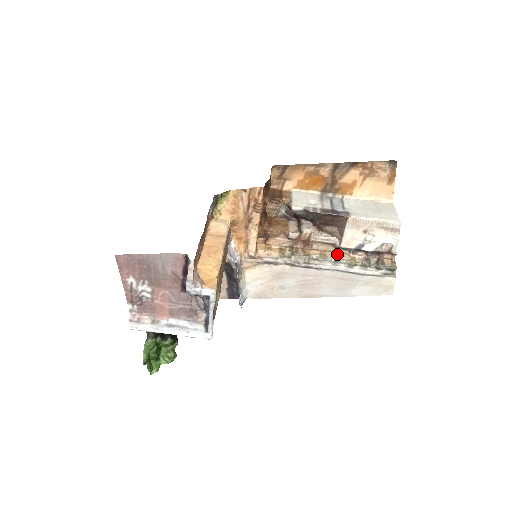
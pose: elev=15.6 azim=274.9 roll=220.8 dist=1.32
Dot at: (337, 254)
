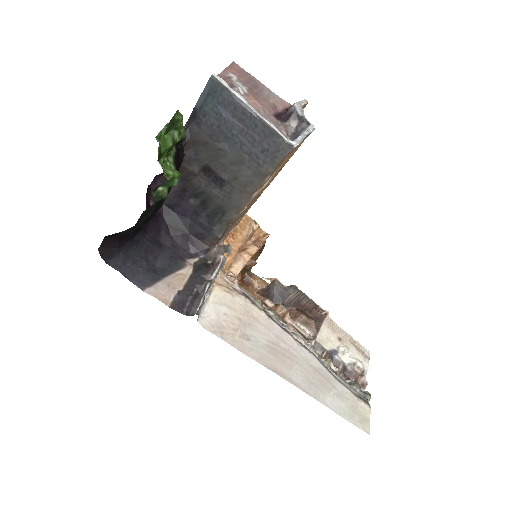
Dot at: occluded
